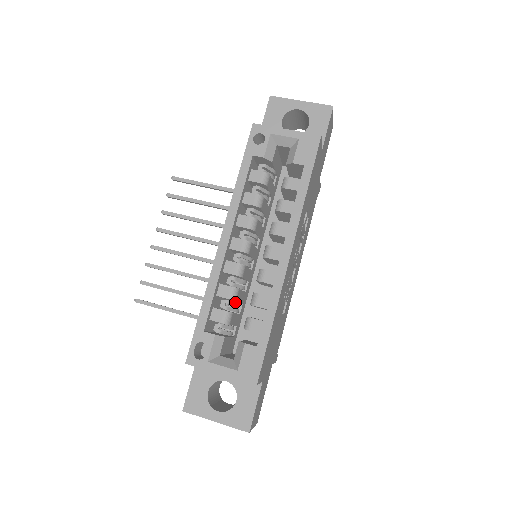
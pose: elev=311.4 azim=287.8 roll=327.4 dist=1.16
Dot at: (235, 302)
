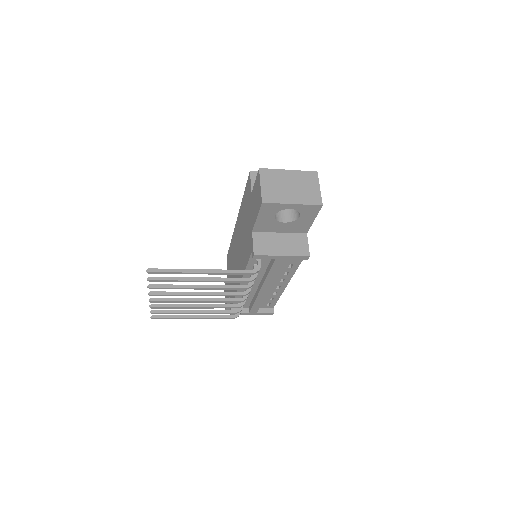
Dot at: occluded
